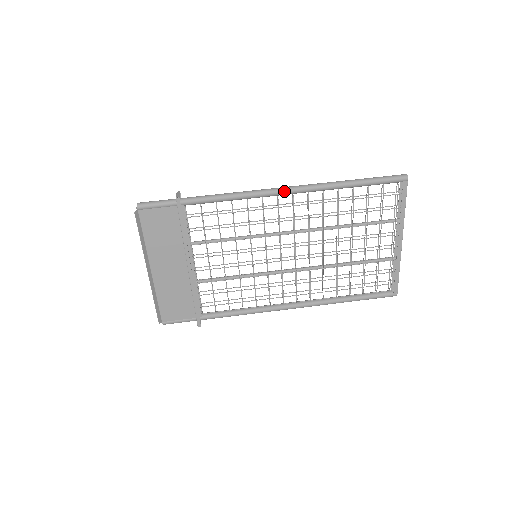
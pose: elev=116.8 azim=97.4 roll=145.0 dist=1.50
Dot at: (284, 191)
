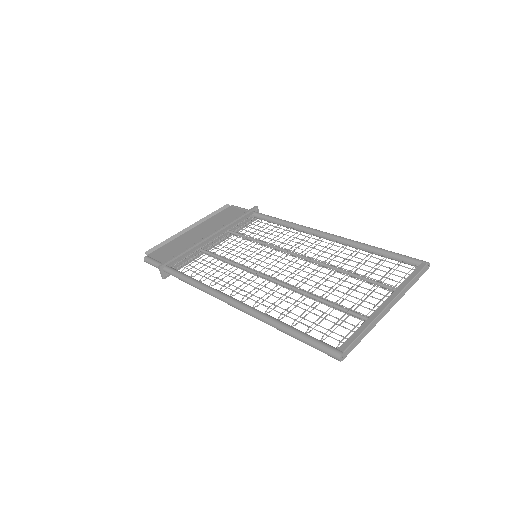
Dot at: (320, 231)
